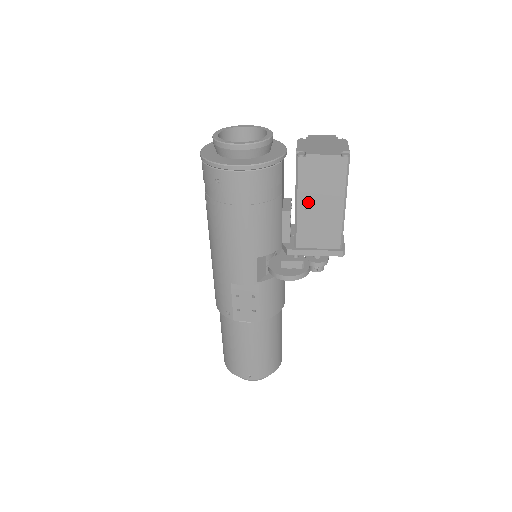
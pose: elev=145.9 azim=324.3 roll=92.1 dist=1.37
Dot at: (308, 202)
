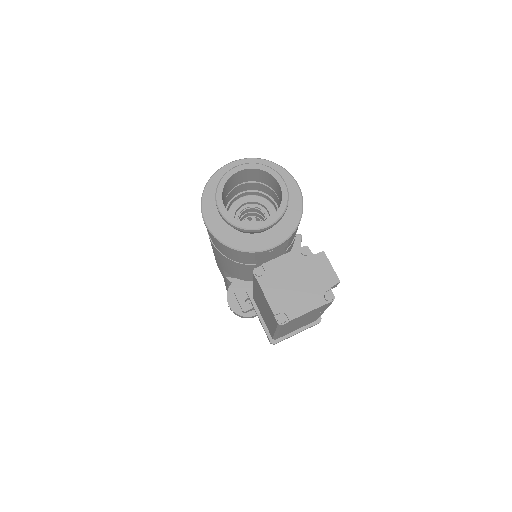
Dot at: (258, 296)
